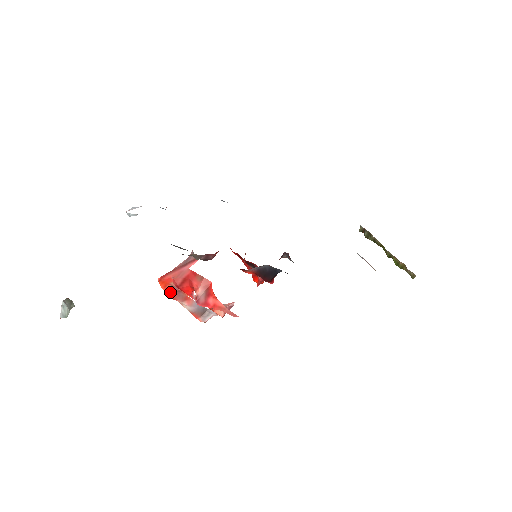
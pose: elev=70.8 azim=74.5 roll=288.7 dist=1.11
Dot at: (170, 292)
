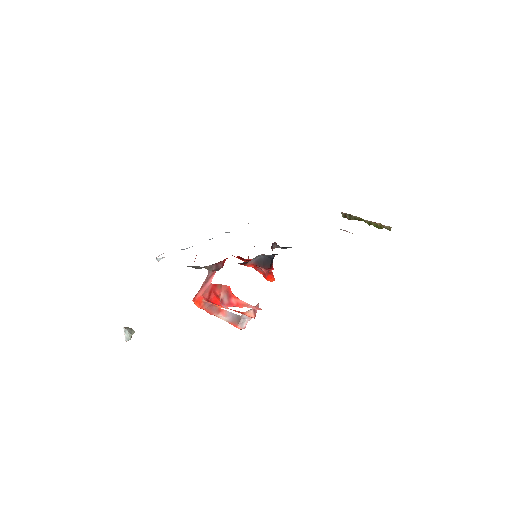
Dot at: (205, 308)
